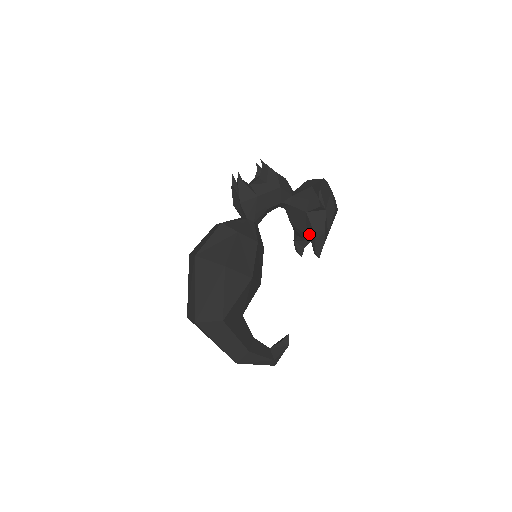
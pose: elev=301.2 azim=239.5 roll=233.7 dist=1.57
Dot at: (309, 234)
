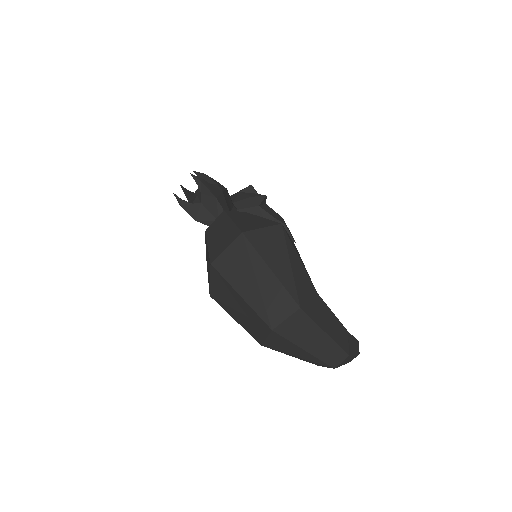
Dot at: occluded
